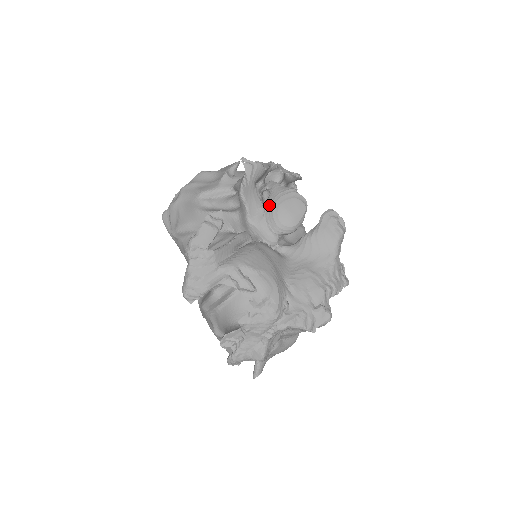
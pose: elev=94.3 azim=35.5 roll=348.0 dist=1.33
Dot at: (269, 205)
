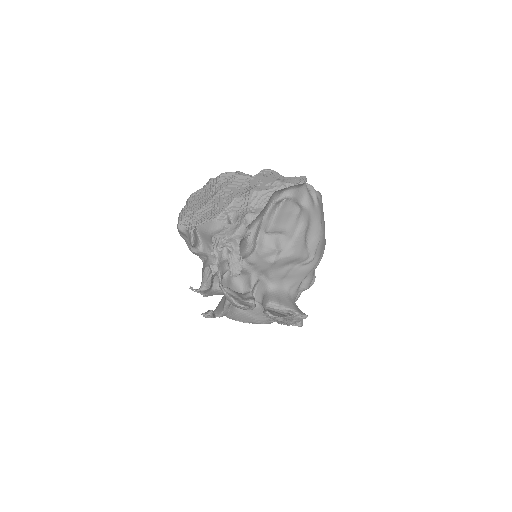
Dot at: occluded
